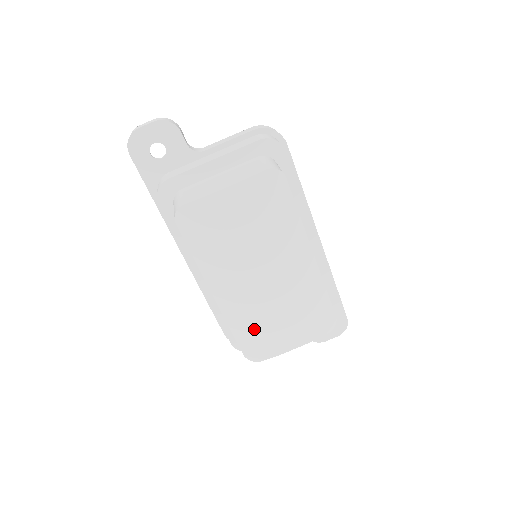
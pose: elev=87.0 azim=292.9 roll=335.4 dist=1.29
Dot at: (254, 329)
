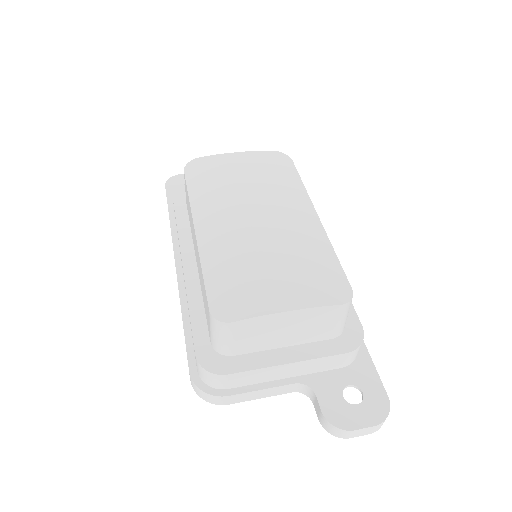
Dot at: (234, 272)
